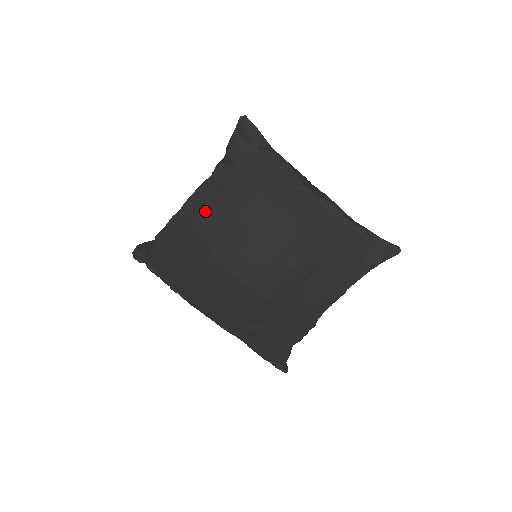
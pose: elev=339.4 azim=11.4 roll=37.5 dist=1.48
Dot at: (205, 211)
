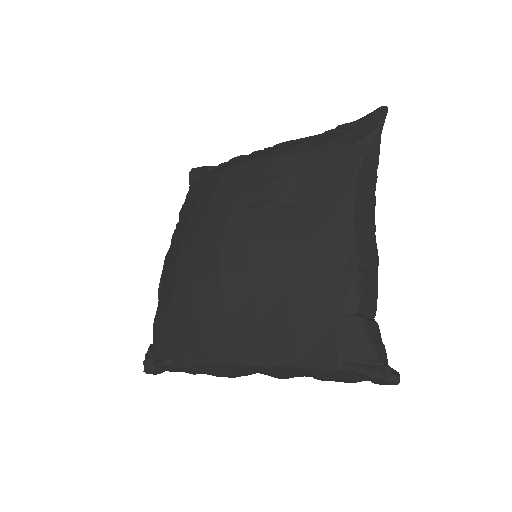
Dot at: (175, 239)
